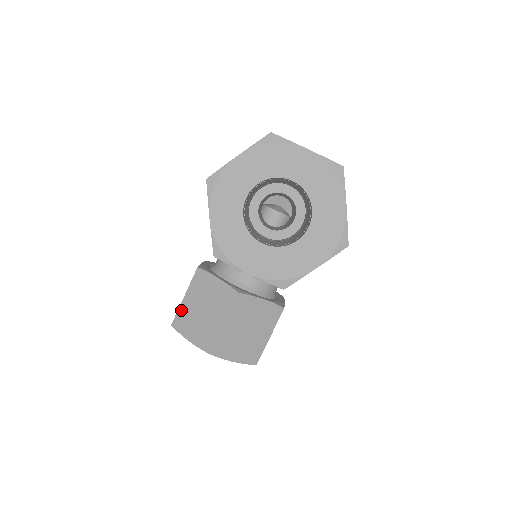
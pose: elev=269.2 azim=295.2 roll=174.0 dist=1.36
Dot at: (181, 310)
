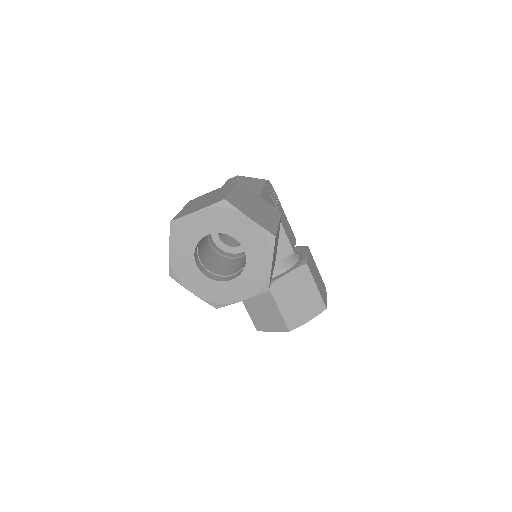
Dot at: (253, 318)
